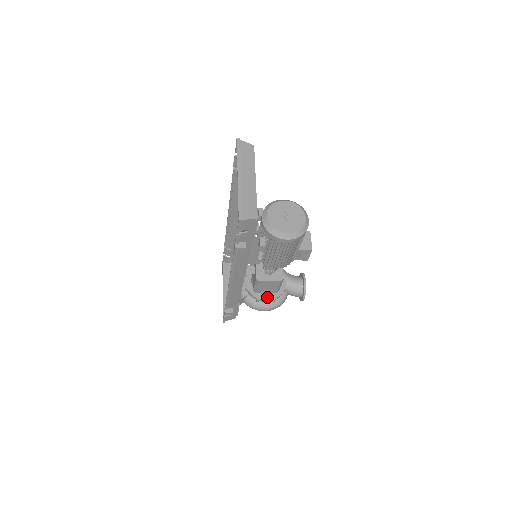
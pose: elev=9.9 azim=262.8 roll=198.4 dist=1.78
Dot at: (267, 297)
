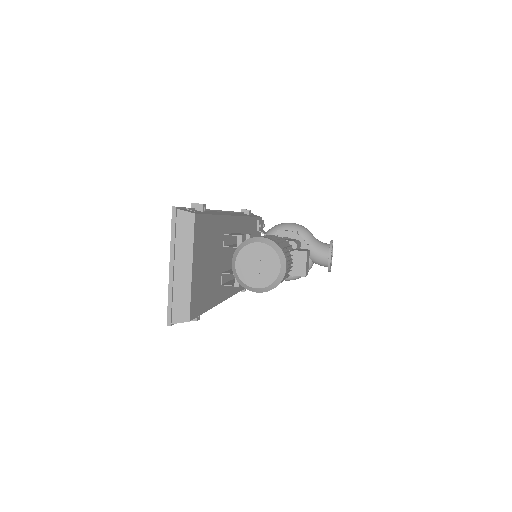
Dot at: occluded
